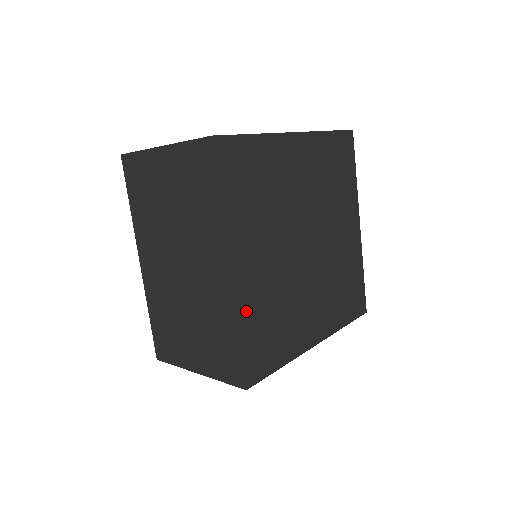
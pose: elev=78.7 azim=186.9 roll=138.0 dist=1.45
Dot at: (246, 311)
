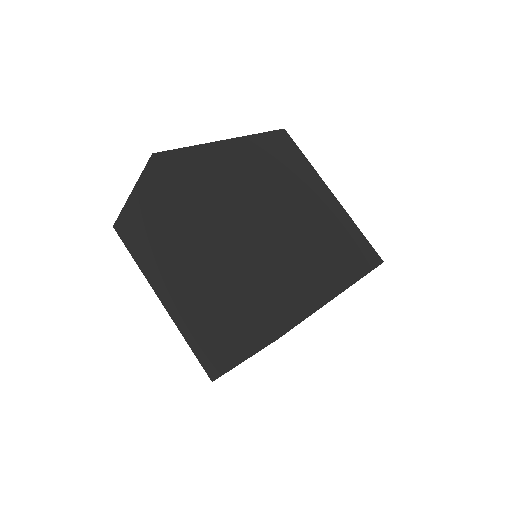
Dot at: (244, 273)
